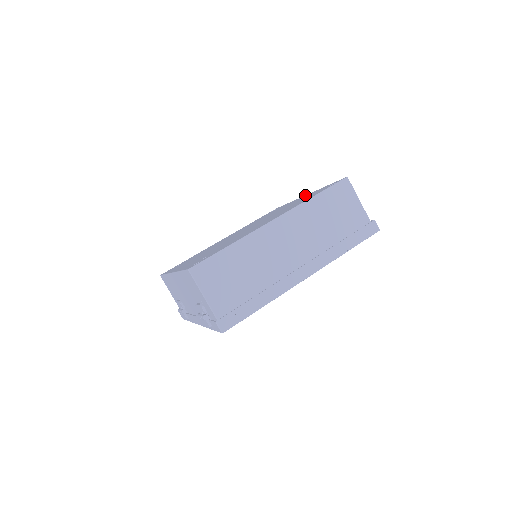
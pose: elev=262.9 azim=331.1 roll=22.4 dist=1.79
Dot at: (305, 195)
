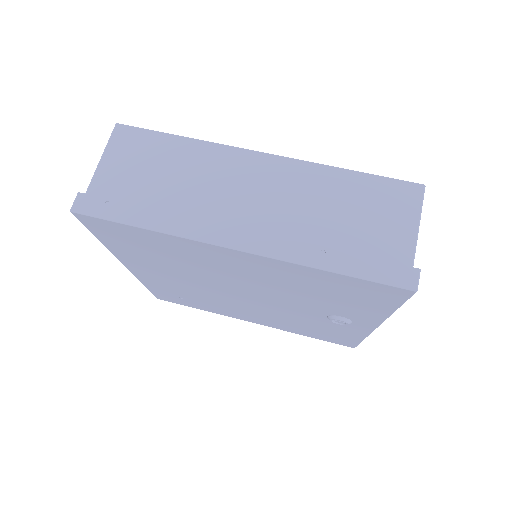
Dot at: occluded
